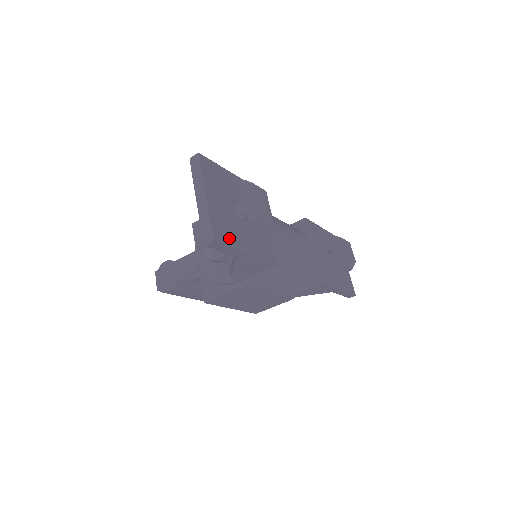
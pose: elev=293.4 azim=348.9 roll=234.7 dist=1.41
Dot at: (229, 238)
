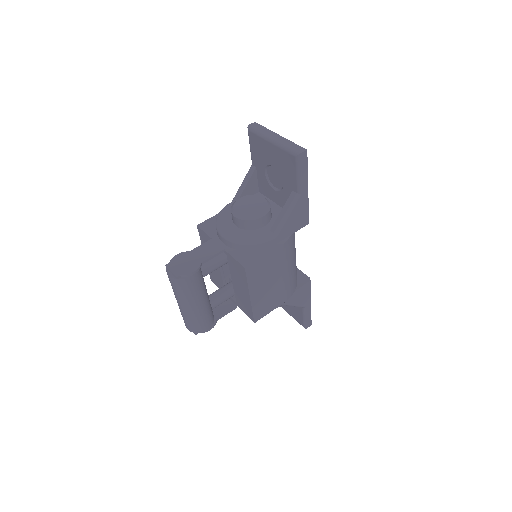
Dot at: occluded
